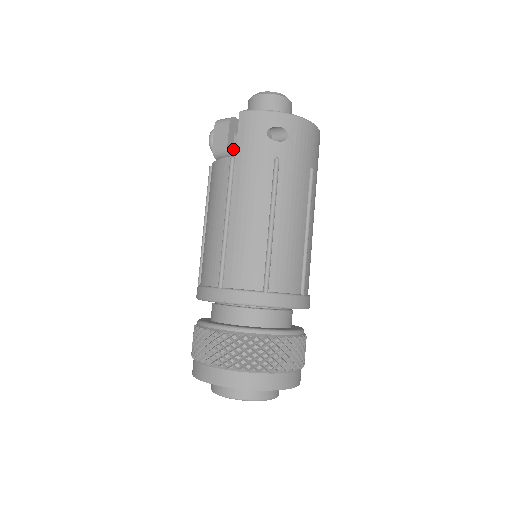
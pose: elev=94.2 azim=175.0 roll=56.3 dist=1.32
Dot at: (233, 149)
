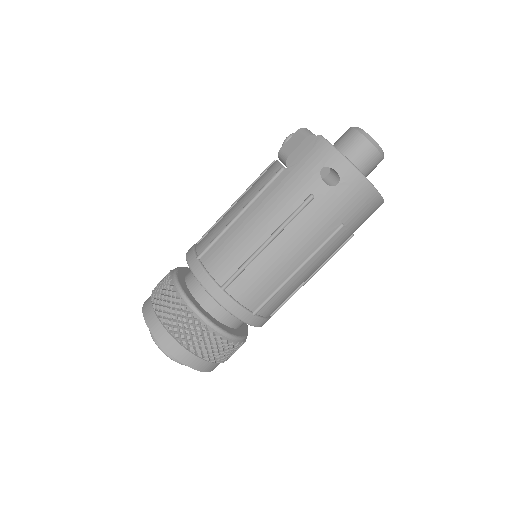
Dot at: occluded
